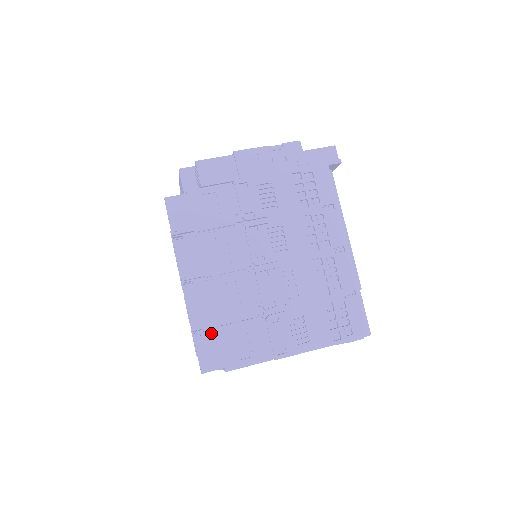
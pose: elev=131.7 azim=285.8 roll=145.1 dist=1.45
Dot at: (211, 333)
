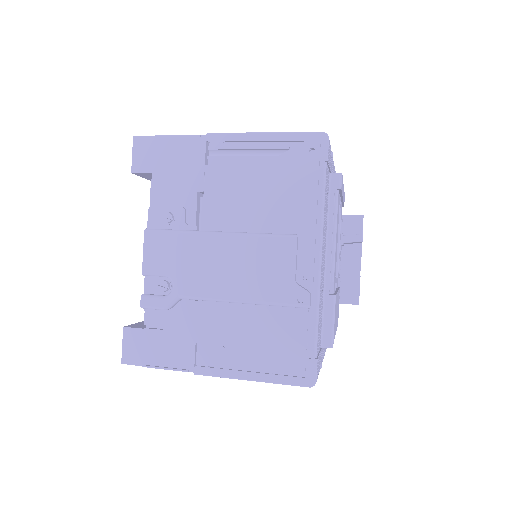
Dot at: occluded
